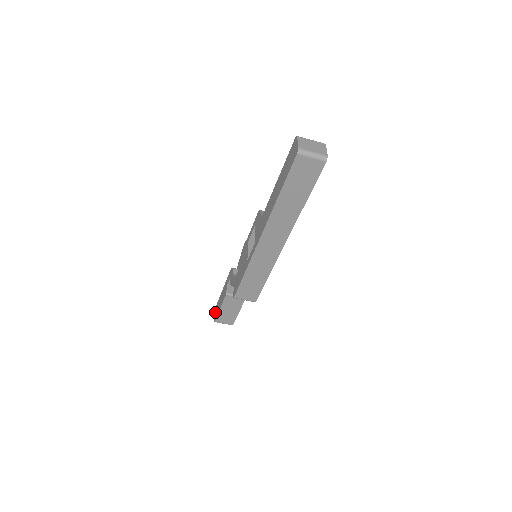
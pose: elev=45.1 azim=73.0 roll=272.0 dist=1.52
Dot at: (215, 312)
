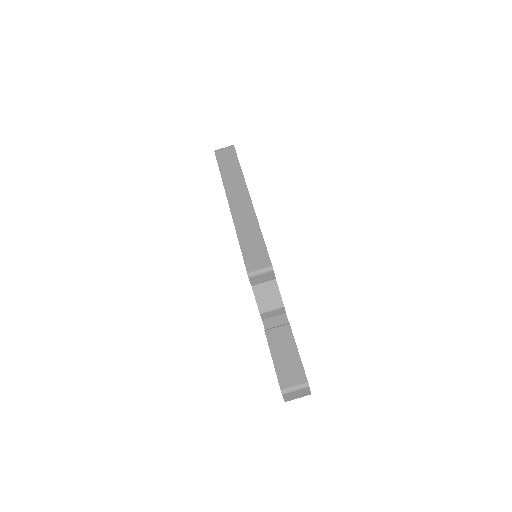
Dot at: occluded
